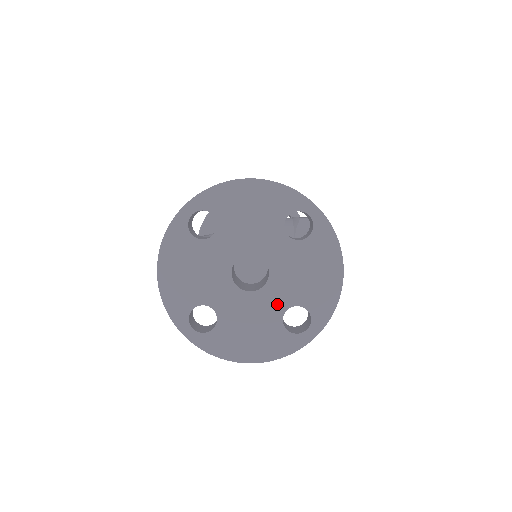
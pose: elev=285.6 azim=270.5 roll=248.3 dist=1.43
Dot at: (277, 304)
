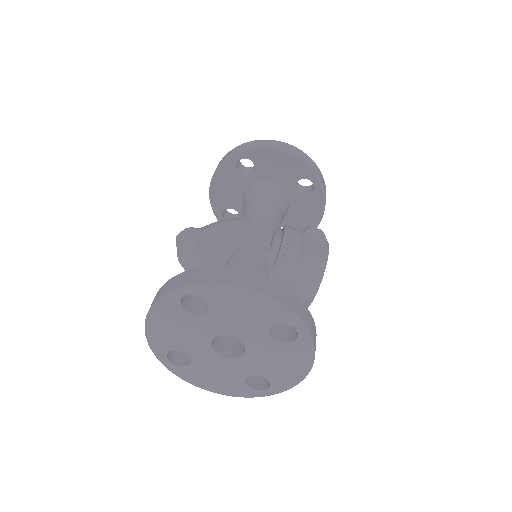
Dot at: (245, 370)
